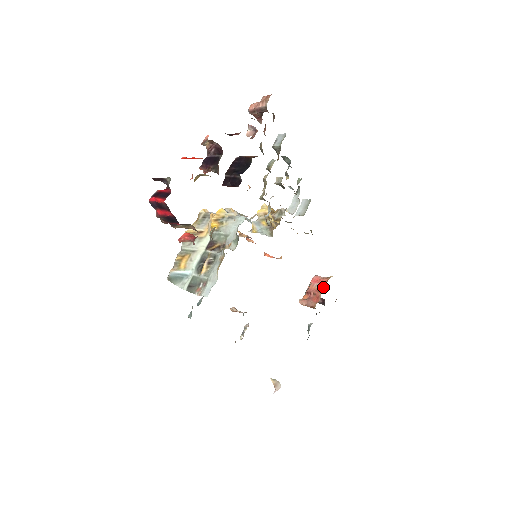
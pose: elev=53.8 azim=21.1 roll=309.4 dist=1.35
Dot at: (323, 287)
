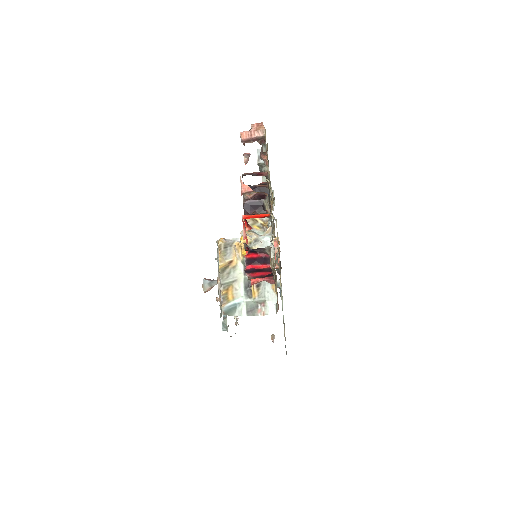
Dot at: (277, 249)
